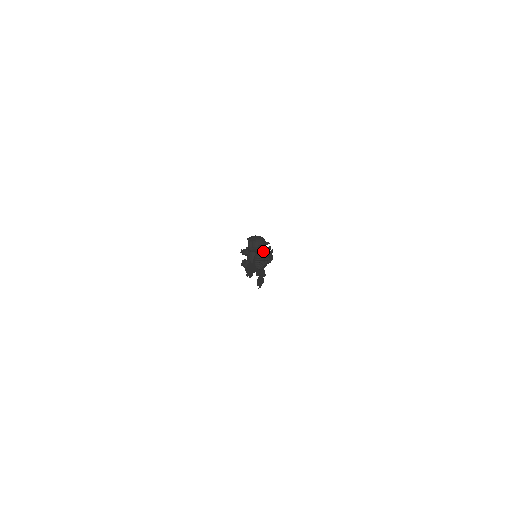
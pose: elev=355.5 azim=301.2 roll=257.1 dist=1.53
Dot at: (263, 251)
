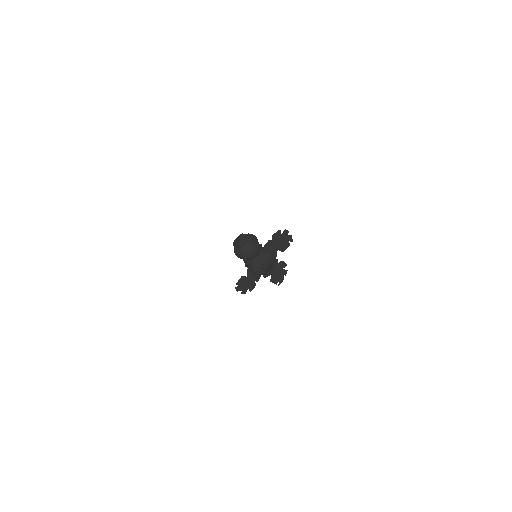
Dot at: (258, 254)
